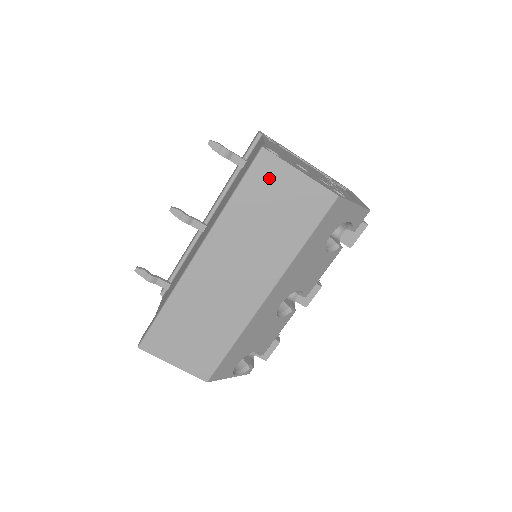
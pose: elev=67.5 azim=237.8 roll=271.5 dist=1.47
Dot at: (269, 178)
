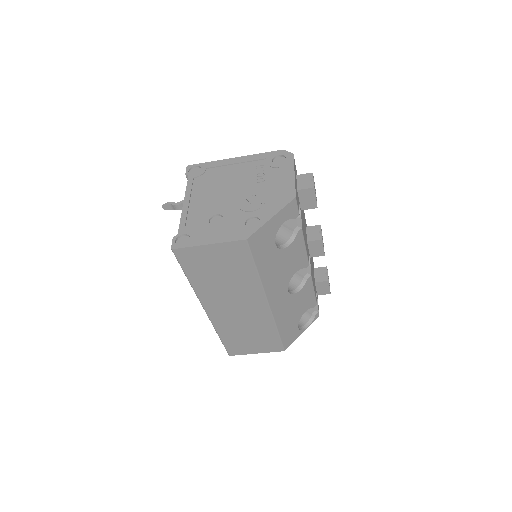
Dot at: (195, 259)
